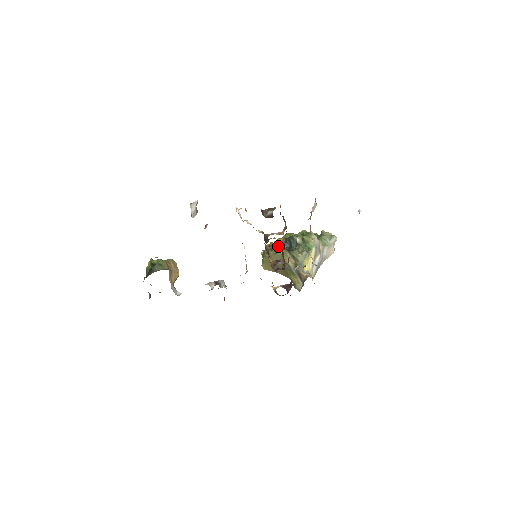
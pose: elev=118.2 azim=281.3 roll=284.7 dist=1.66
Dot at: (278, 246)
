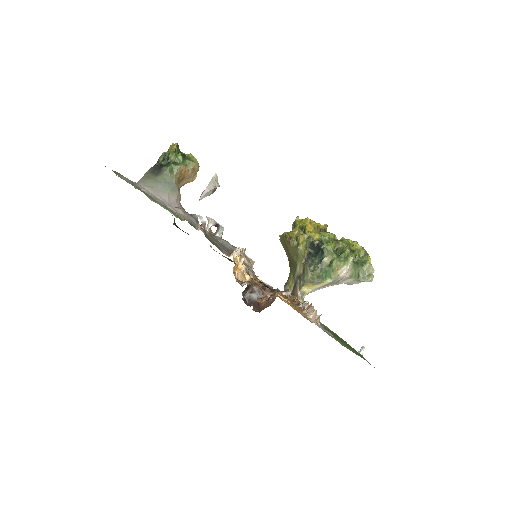
Dot at: occluded
